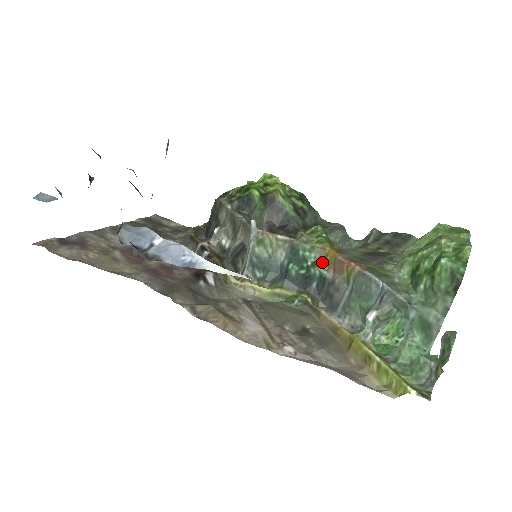
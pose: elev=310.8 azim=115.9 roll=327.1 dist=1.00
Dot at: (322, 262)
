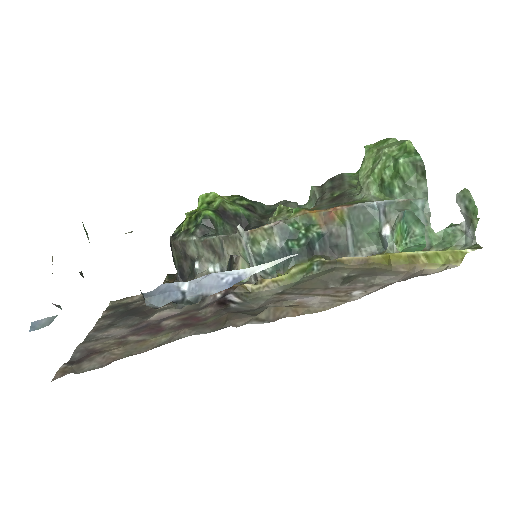
Dot at: (311, 225)
